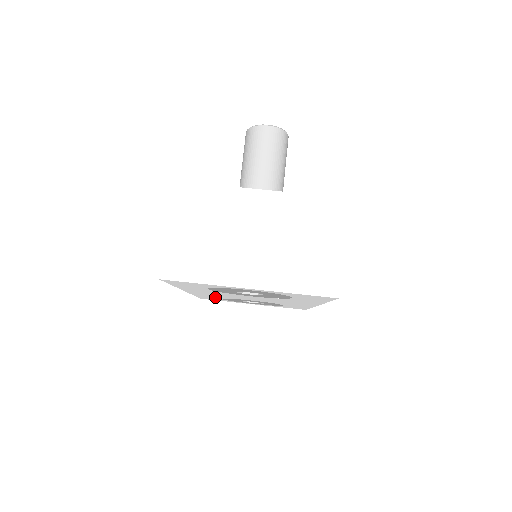
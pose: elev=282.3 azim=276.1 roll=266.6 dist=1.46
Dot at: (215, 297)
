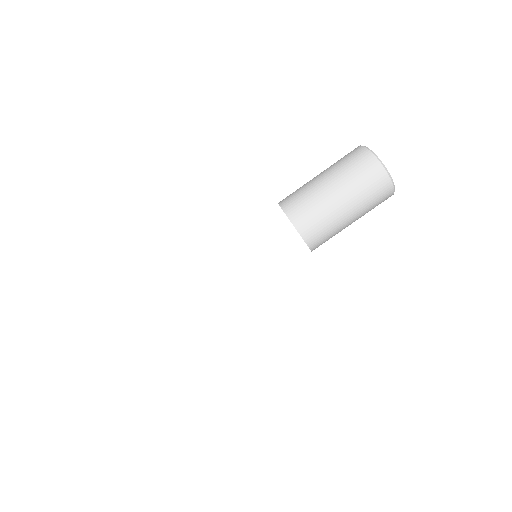
Dot at: occluded
